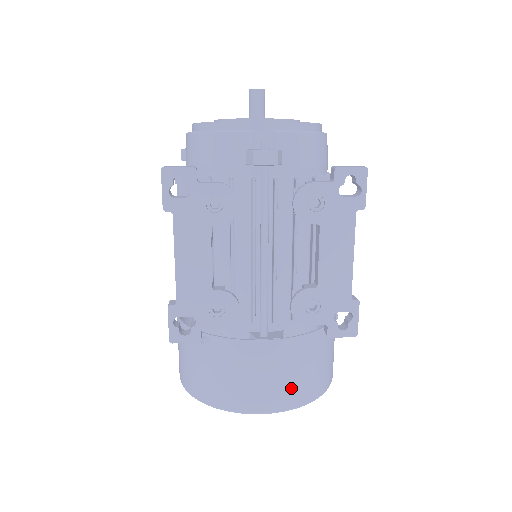
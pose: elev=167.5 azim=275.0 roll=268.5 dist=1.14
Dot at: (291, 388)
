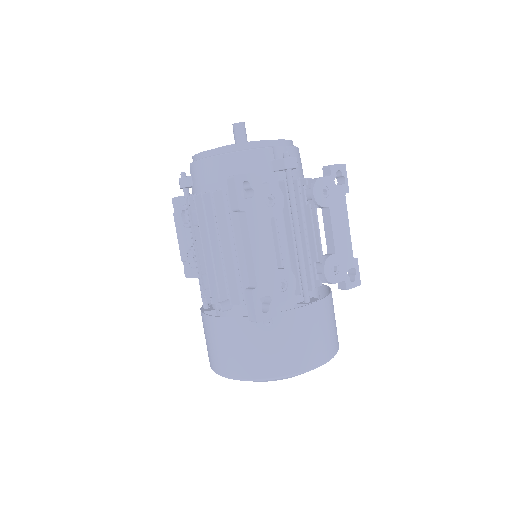
Dot at: (331, 339)
